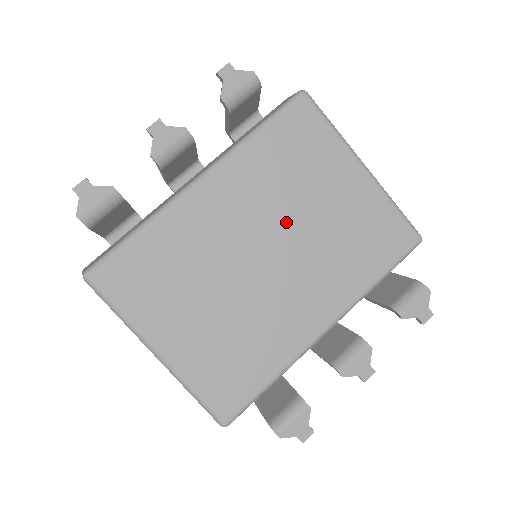
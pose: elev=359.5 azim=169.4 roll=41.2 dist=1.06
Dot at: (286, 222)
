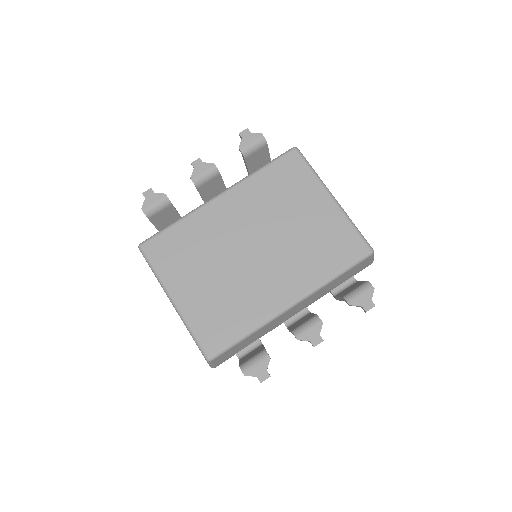
Dot at: (271, 228)
